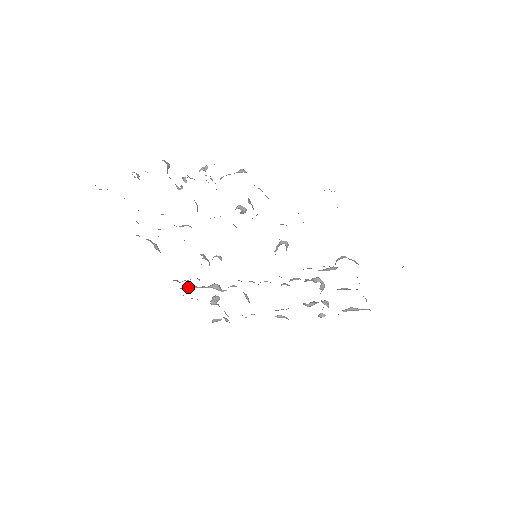
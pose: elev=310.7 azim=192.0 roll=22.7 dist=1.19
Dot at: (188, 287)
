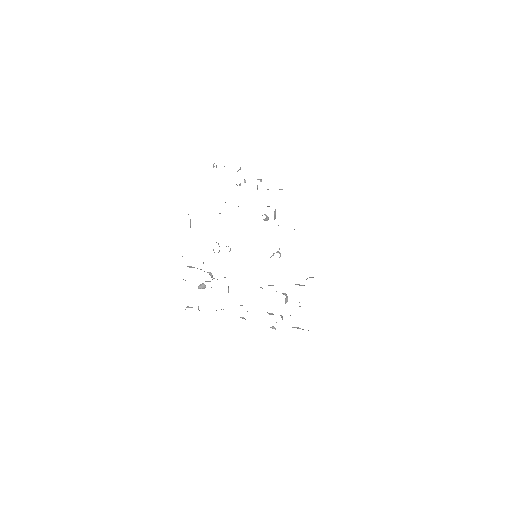
Dot at: (190, 266)
